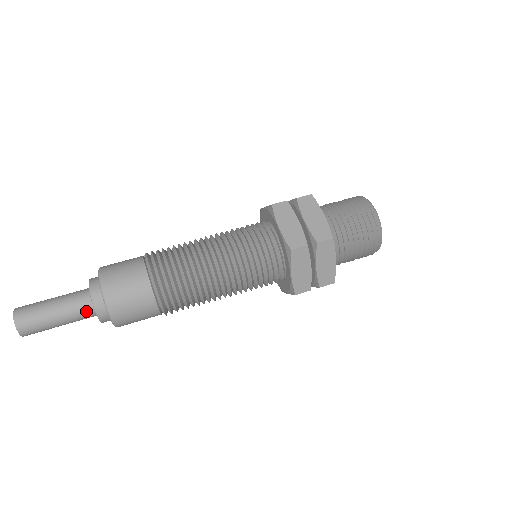
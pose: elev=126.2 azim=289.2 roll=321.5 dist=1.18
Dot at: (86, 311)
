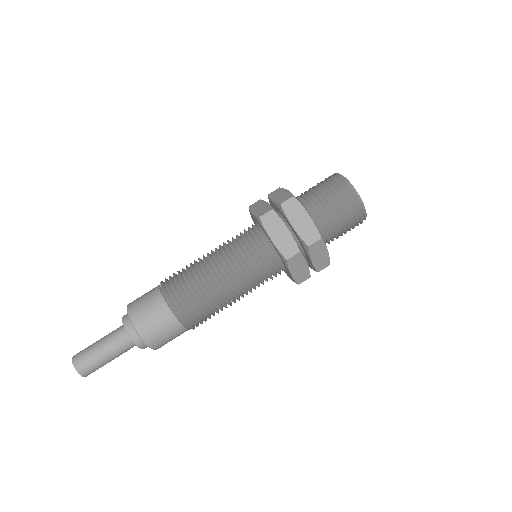
Dot at: (129, 346)
